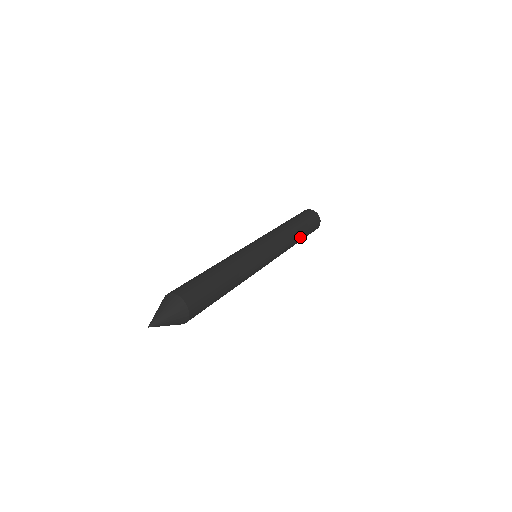
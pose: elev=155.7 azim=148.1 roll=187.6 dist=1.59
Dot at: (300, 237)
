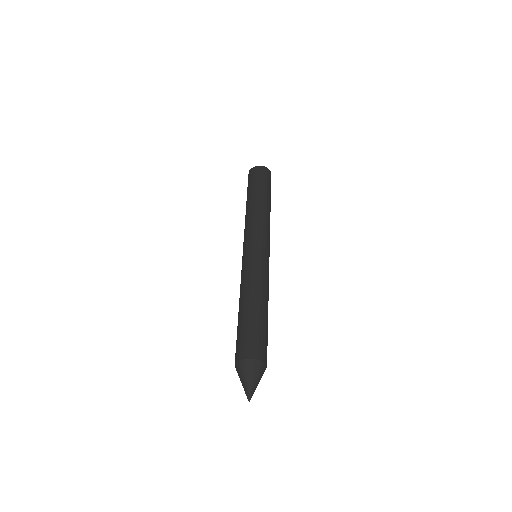
Dot at: occluded
